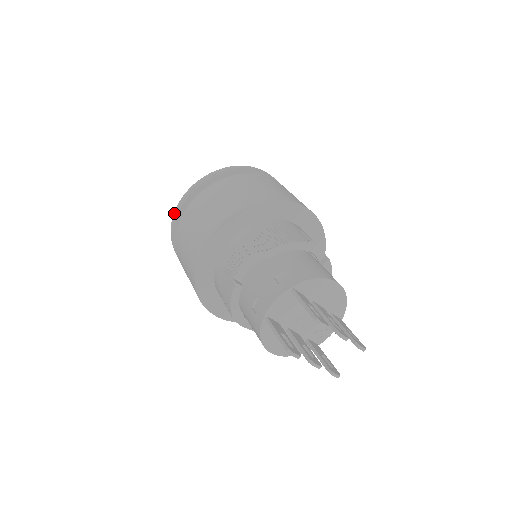
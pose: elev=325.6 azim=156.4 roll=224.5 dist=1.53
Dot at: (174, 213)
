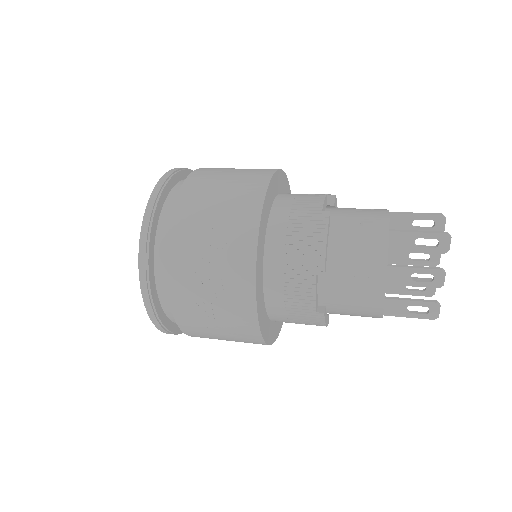
Dot at: (155, 188)
